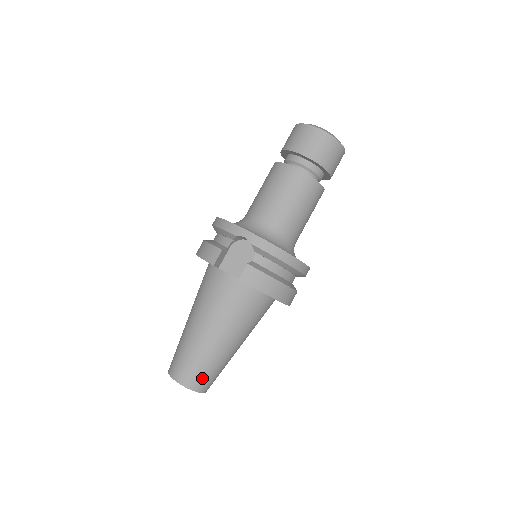
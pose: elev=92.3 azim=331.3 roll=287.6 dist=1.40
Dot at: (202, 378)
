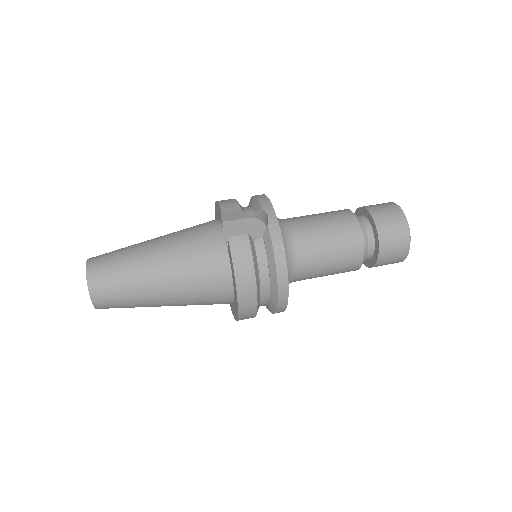
Dot at: (107, 287)
